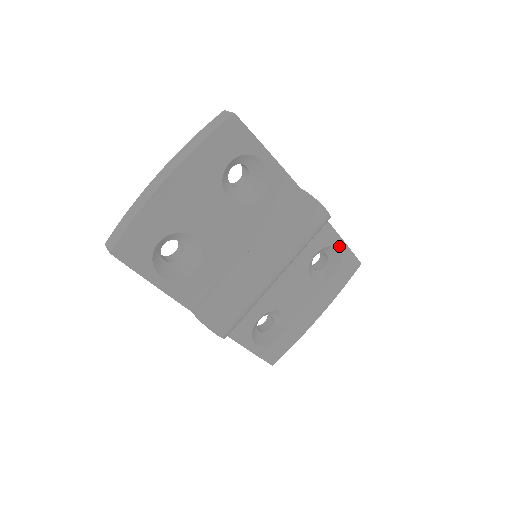
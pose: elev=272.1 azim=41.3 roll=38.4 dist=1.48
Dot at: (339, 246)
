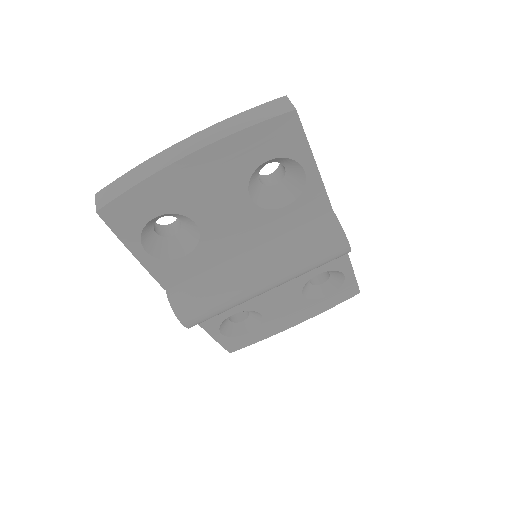
Dot at: (346, 273)
